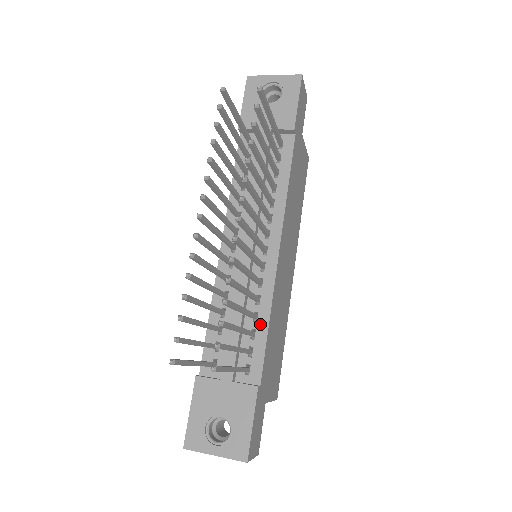
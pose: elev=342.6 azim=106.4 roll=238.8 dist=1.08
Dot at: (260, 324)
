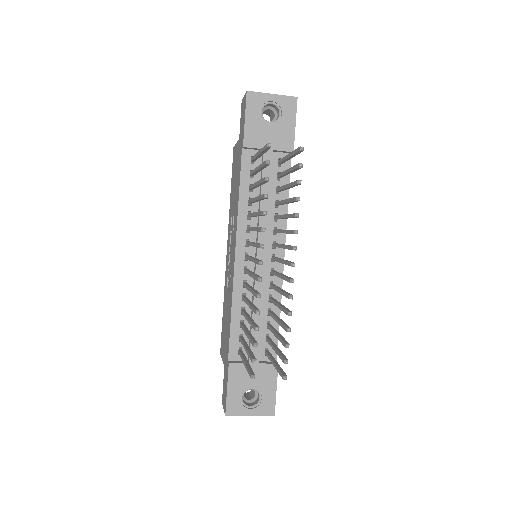
Dot at: occluded
